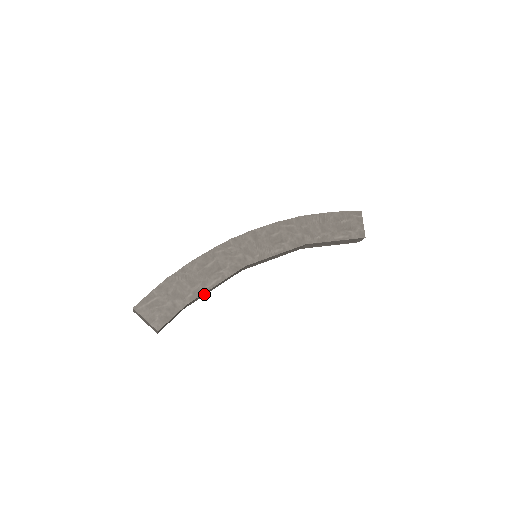
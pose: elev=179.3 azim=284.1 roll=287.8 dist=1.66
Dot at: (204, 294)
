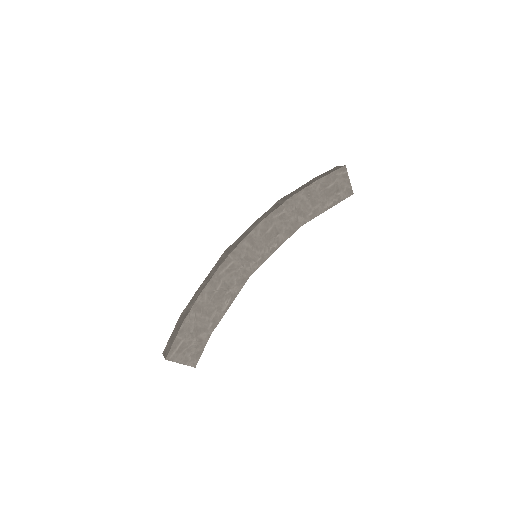
Dot at: occluded
